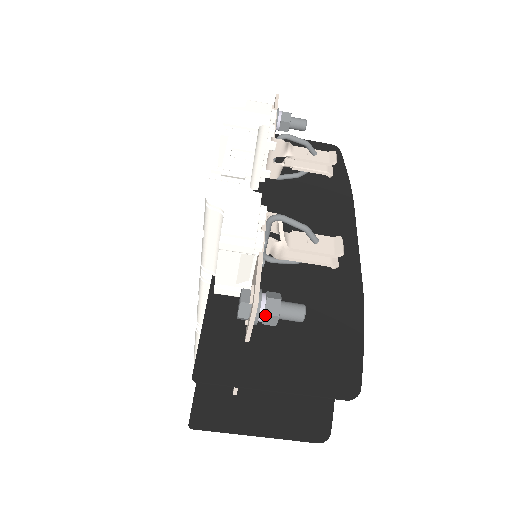
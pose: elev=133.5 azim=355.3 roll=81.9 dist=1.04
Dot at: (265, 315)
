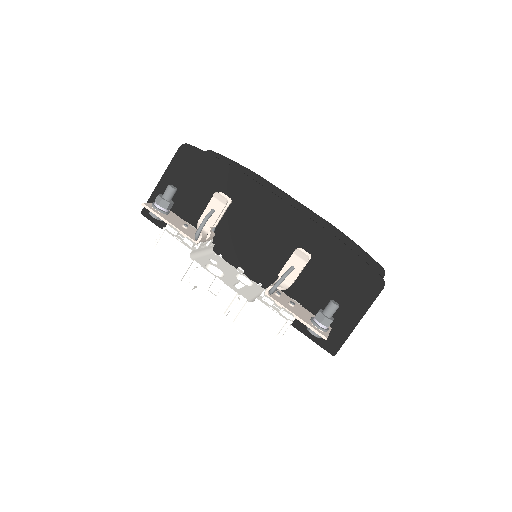
Dot at: occluded
